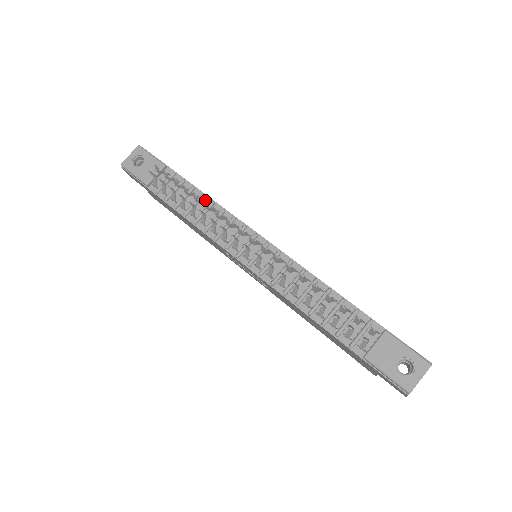
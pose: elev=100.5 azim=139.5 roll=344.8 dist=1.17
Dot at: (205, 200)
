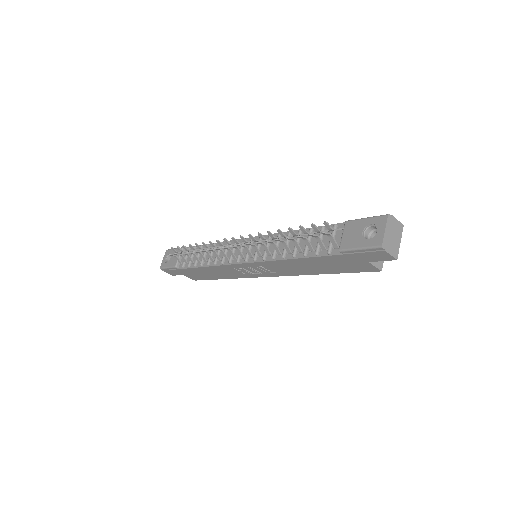
Dot at: occluded
